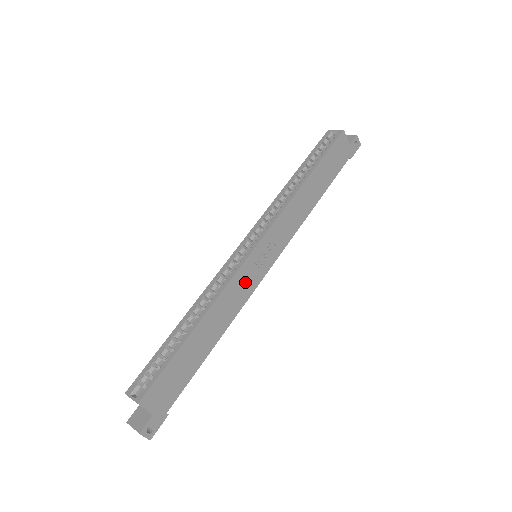
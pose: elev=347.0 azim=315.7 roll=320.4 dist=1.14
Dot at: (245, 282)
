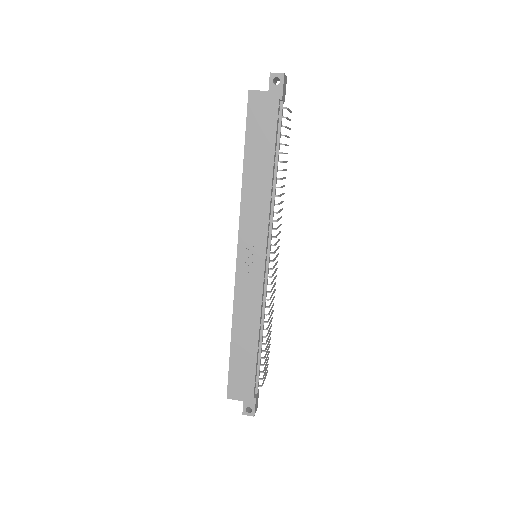
Dot at: (249, 287)
